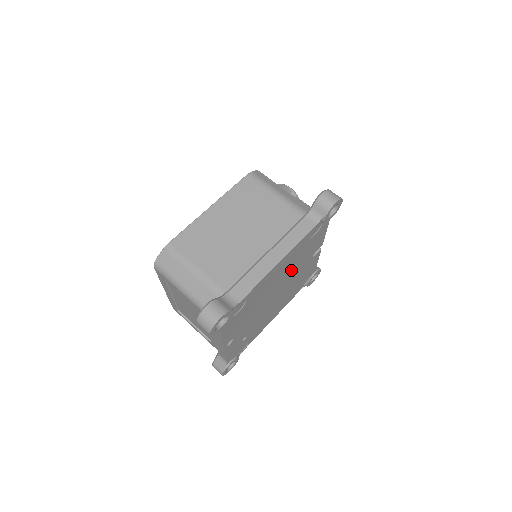
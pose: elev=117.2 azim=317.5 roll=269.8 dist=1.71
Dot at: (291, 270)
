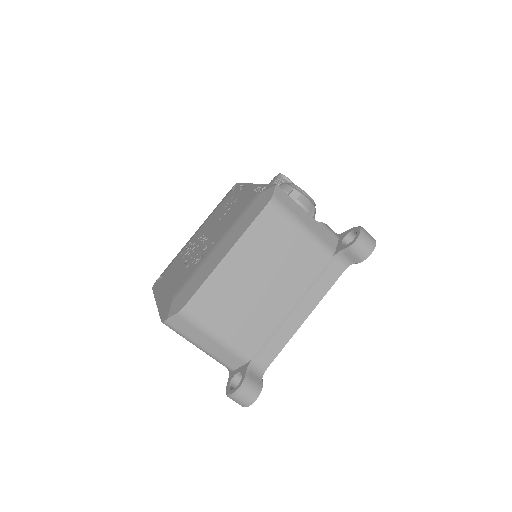
Dot at: occluded
